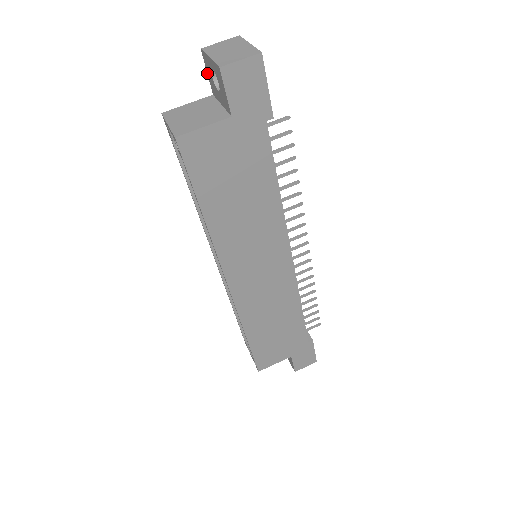
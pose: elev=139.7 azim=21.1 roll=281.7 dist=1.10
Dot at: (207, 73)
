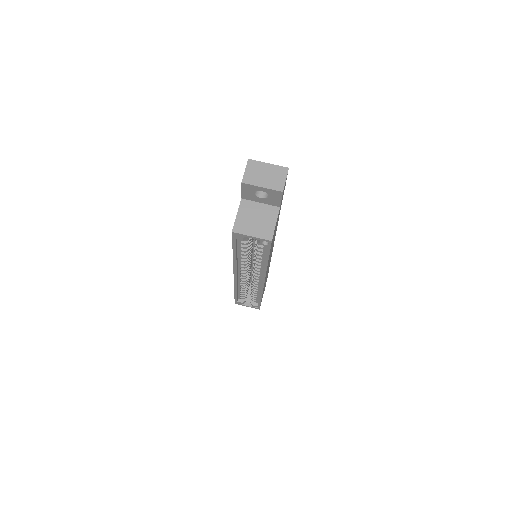
Dot at: (242, 191)
